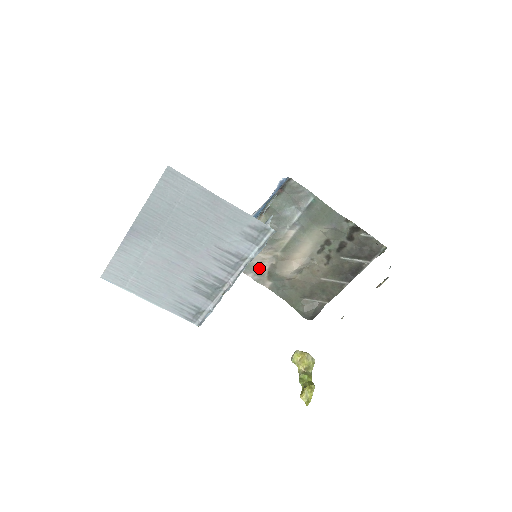
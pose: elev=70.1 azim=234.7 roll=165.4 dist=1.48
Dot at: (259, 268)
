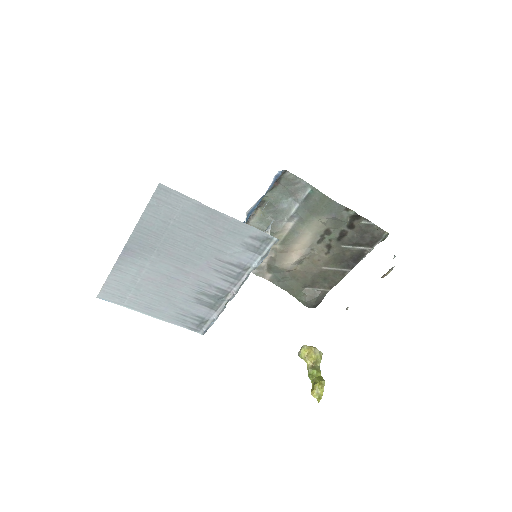
Dot at: occluded
